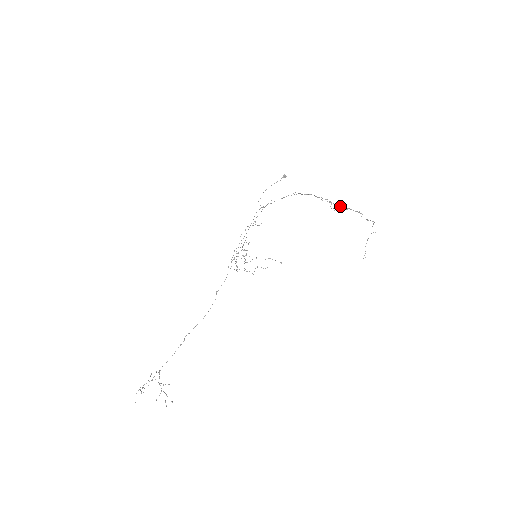
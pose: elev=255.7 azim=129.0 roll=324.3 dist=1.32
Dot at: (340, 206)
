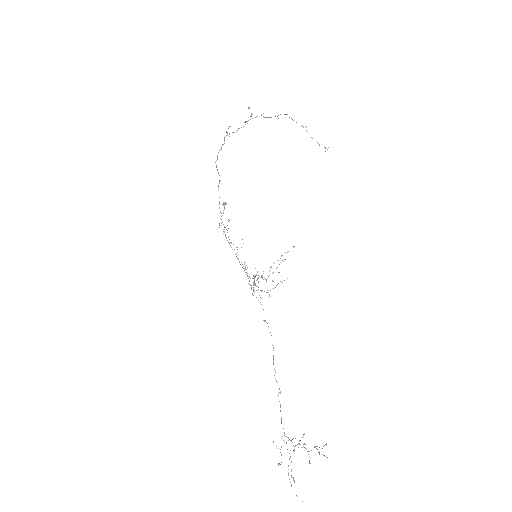
Dot at: (238, 129)
